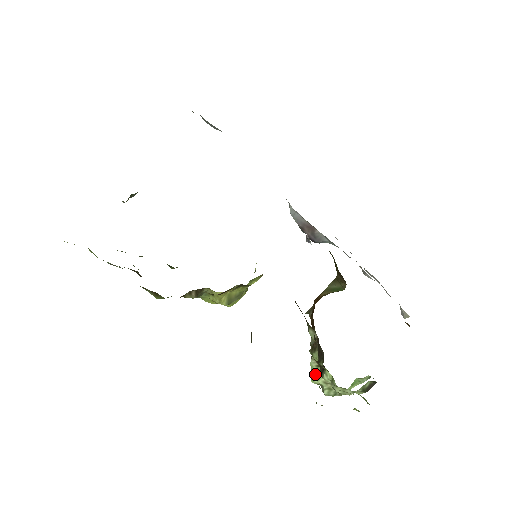
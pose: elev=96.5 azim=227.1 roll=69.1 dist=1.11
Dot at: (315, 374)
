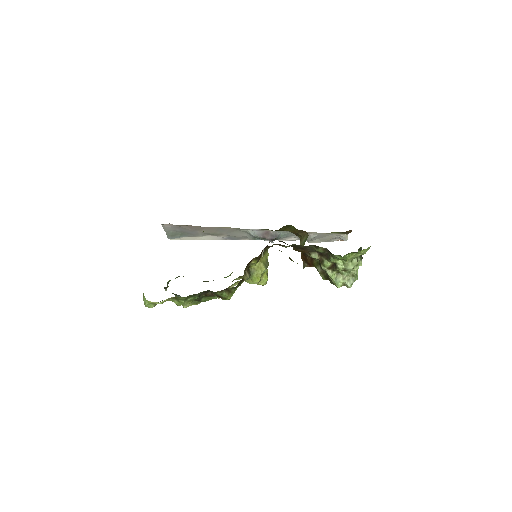
Dot at: (335, 280)
